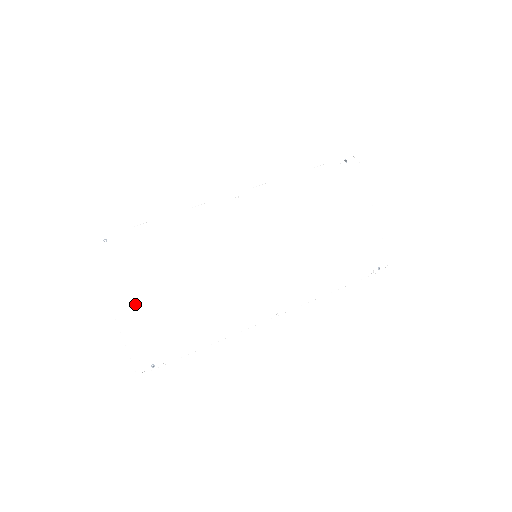
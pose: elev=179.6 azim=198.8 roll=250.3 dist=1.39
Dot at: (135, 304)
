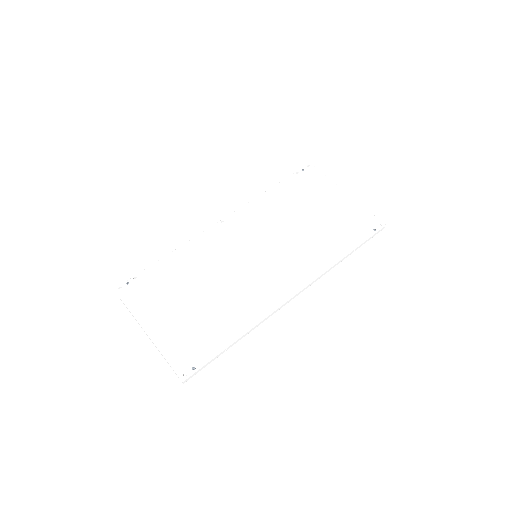
Dot at: (164, 322)
